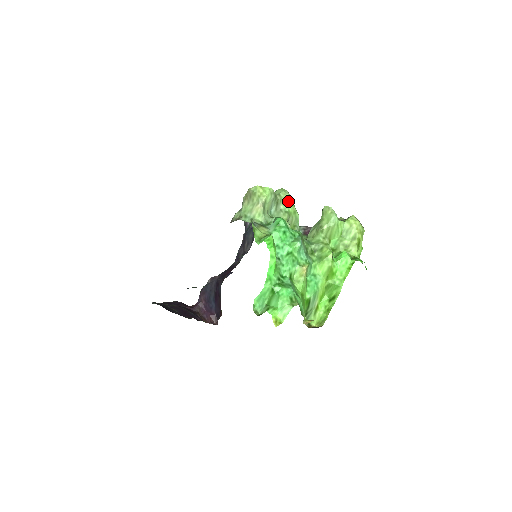
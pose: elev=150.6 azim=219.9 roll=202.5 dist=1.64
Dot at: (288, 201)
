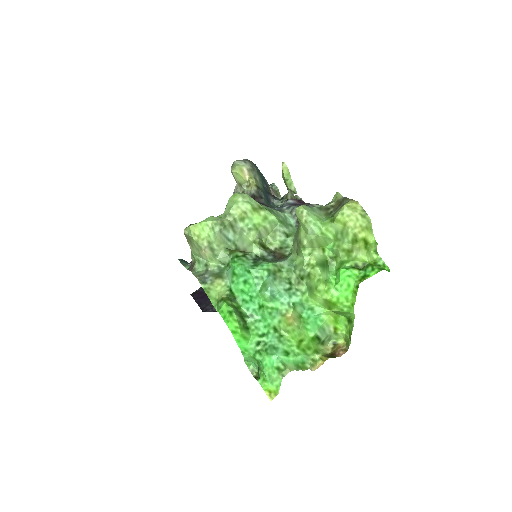
Dot at: (247, 213)
